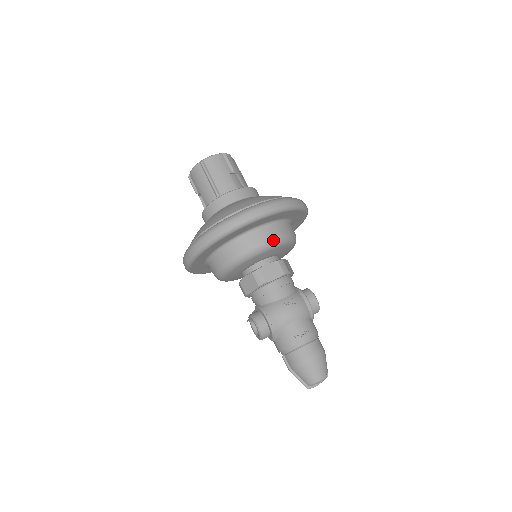
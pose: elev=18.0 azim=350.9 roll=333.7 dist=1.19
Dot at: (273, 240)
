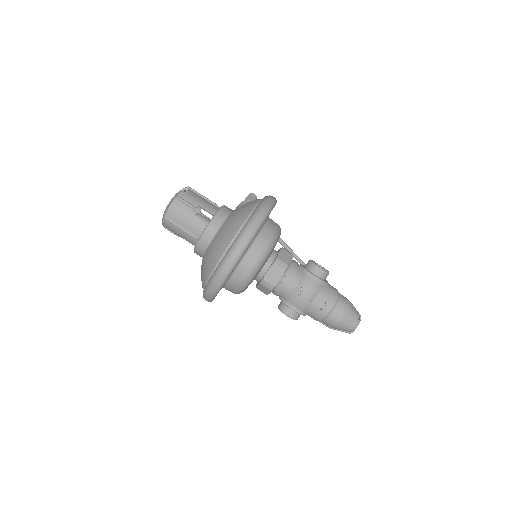
Dot at: (260, 258)
